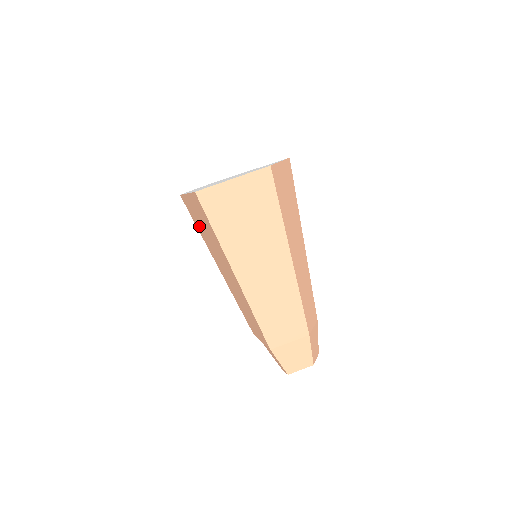
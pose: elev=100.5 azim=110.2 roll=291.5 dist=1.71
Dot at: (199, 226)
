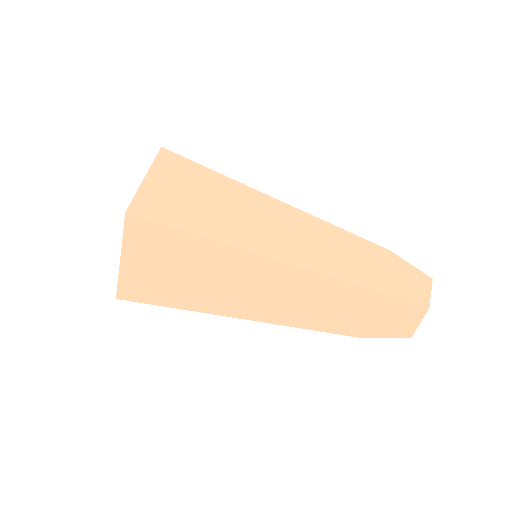
Dot at: occluded
